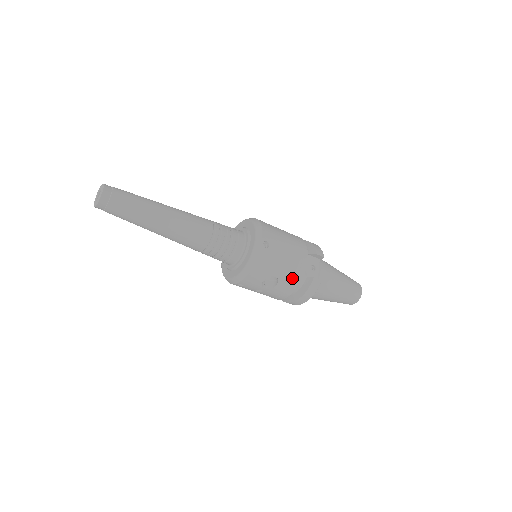
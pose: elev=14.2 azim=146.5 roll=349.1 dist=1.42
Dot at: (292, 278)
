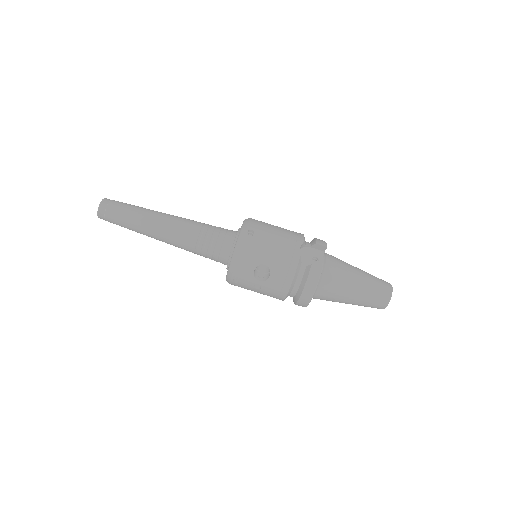
Dot at: (285, 266)
